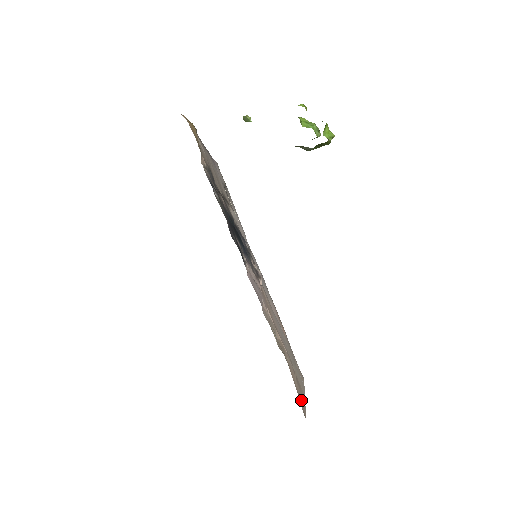
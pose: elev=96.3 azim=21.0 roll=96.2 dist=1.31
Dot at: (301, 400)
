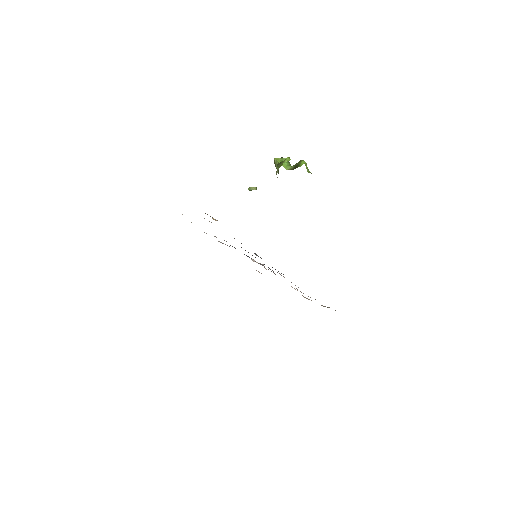
Dot at: occluded
